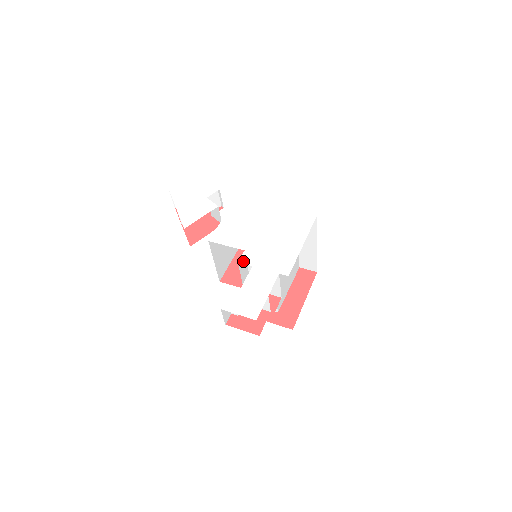
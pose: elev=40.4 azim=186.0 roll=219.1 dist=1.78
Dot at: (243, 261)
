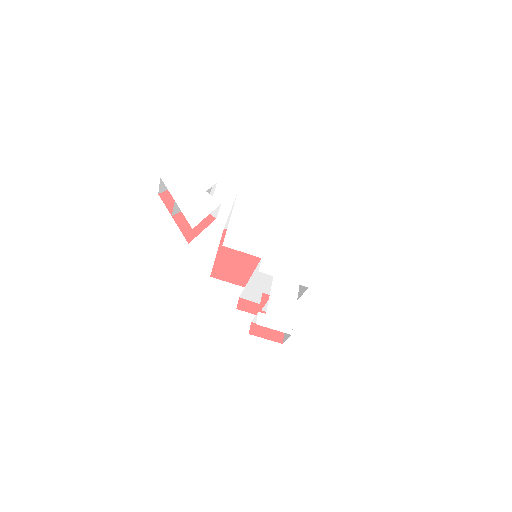
Dot at: (263, 270)
